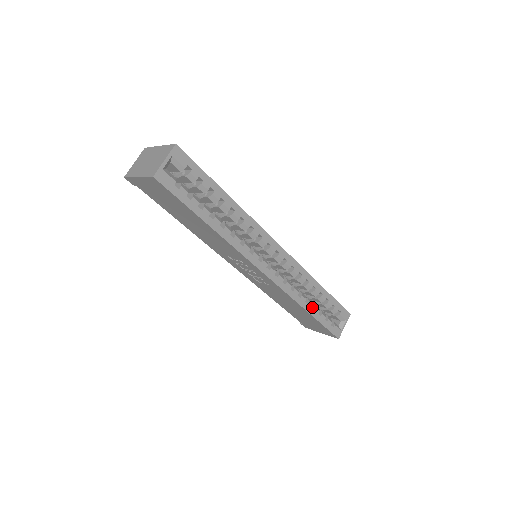
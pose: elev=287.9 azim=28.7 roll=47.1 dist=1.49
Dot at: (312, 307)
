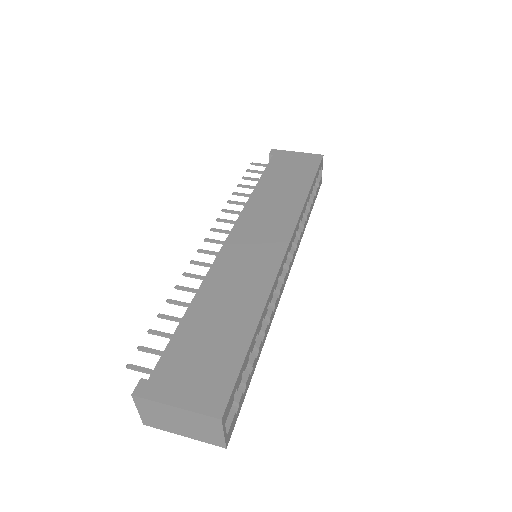
Dot at: occluded
